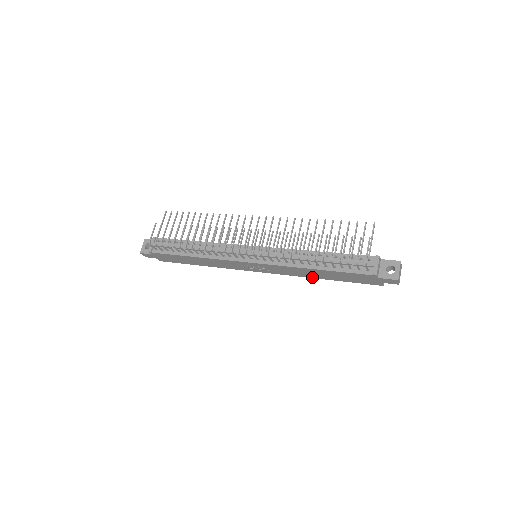
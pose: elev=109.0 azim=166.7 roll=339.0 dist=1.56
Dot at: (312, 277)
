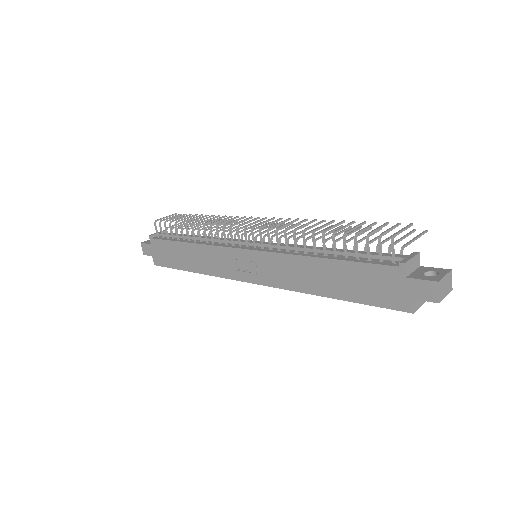
Dot at: (312, 291)
